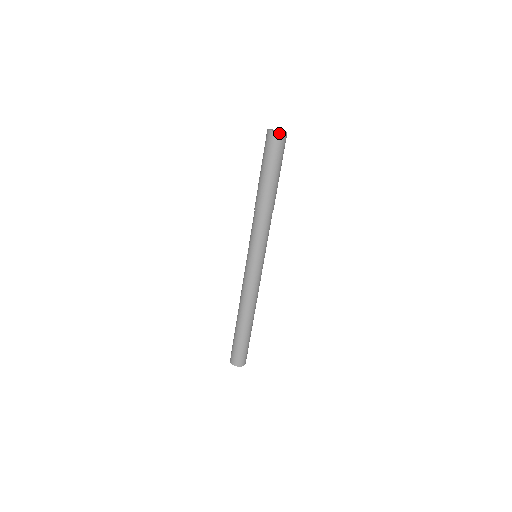
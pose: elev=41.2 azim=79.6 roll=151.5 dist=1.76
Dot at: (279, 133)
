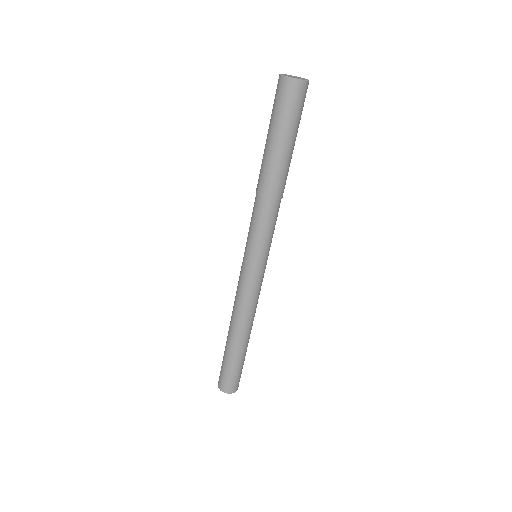
Dot at: (295, 80)
